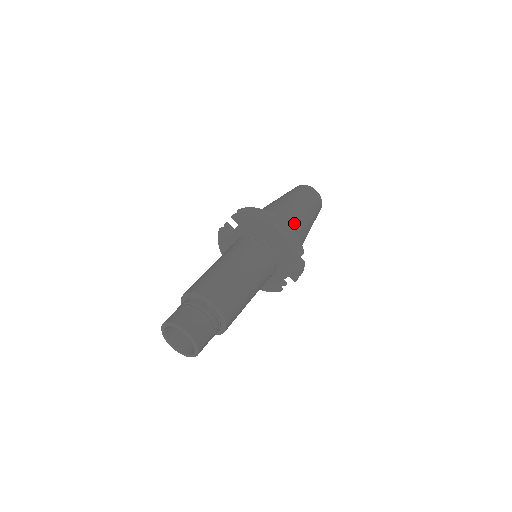
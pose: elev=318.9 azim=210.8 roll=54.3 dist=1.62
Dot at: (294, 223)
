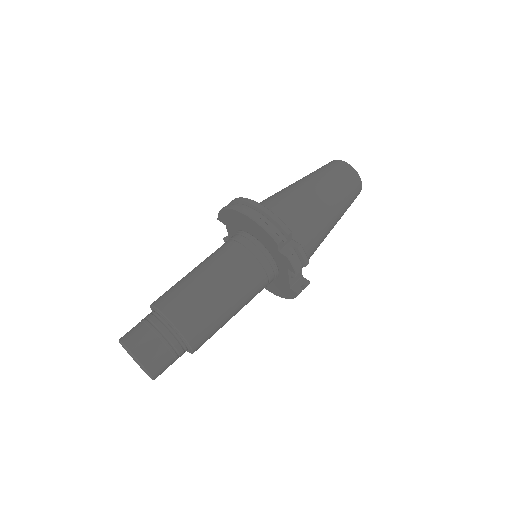
Dot at: (290, 204)
